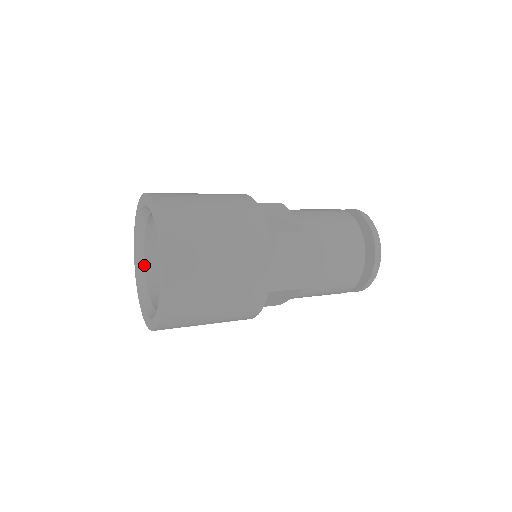
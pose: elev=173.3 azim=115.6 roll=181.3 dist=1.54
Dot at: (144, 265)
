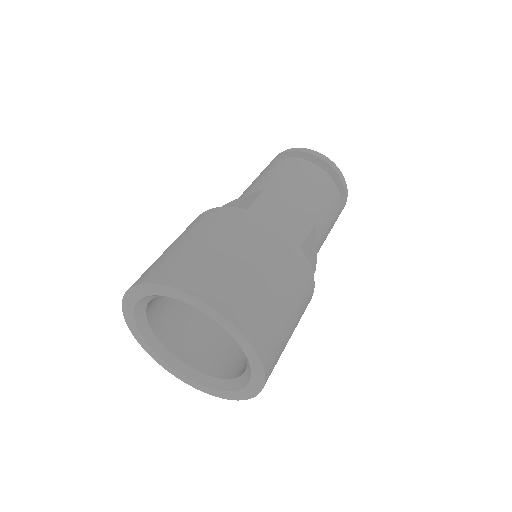
Dot at: (152, 332)
